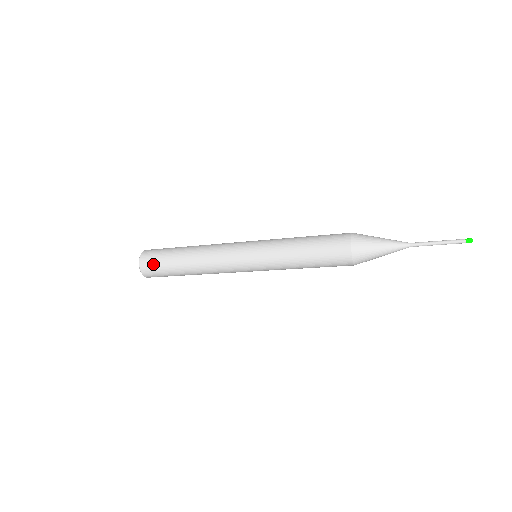
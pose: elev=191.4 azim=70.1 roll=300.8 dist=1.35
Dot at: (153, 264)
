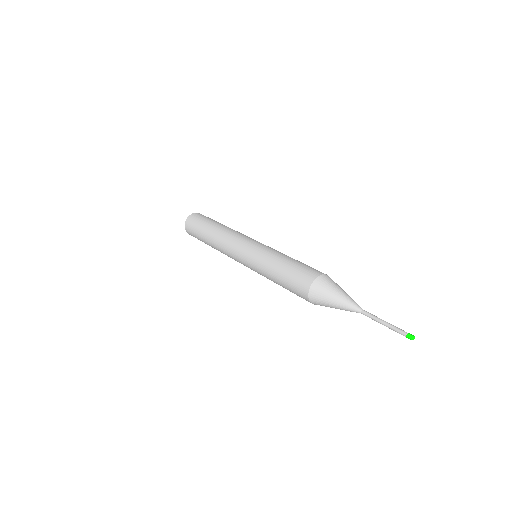
Dot at: occluded
